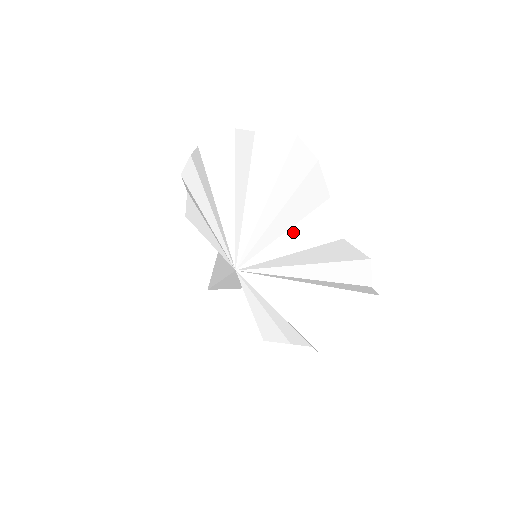
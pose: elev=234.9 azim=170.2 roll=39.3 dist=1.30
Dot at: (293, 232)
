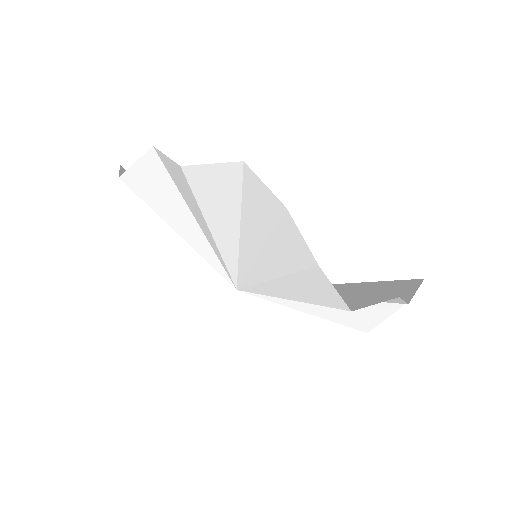
Dot at: (285, 282)
